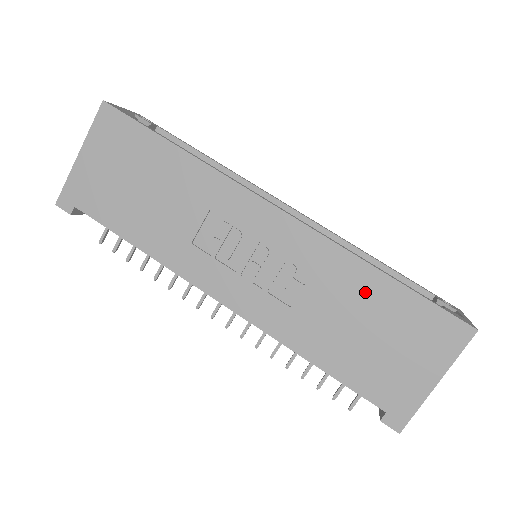
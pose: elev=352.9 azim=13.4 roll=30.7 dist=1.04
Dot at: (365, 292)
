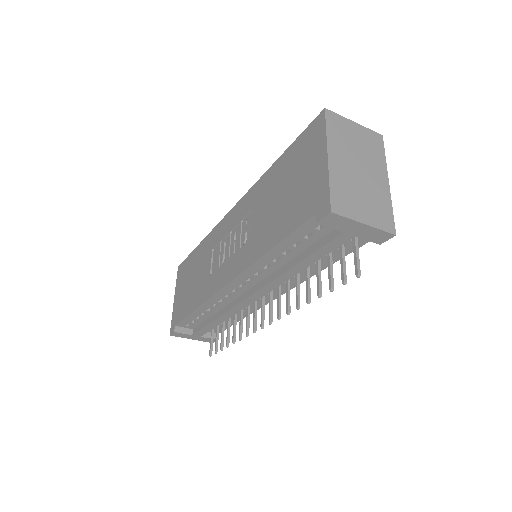
Dot at: (273, 181)
